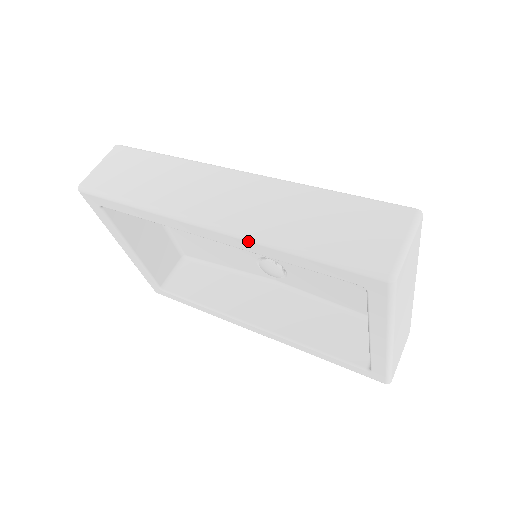
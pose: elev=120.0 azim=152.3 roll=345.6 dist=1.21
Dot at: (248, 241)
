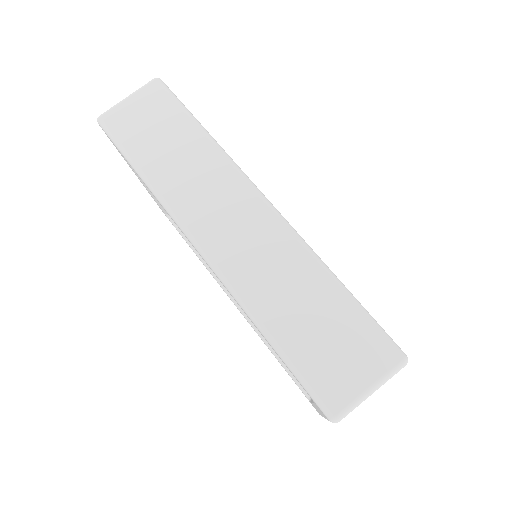
Dot at: (230, 292)
